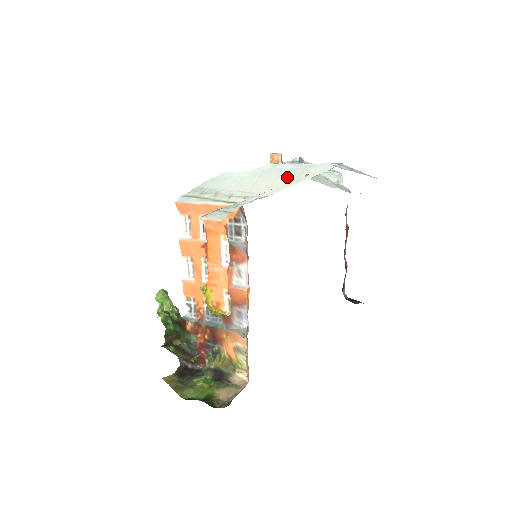
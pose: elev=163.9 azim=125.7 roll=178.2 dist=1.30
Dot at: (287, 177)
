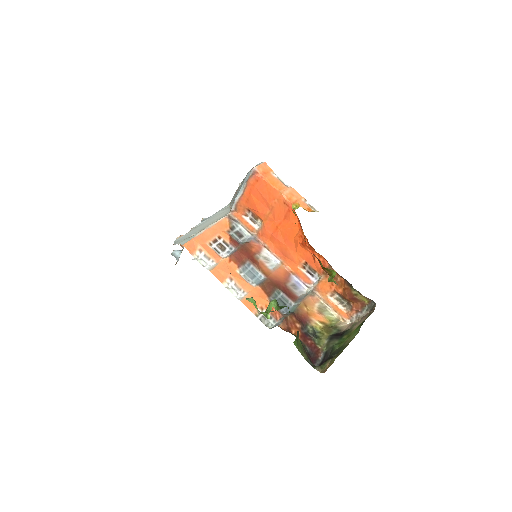
Dot at: (217, 215)
